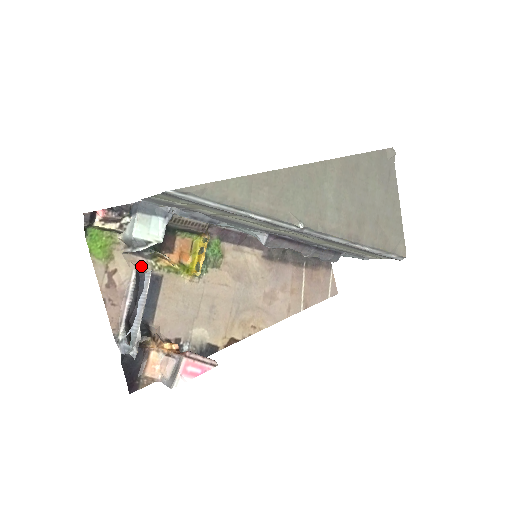
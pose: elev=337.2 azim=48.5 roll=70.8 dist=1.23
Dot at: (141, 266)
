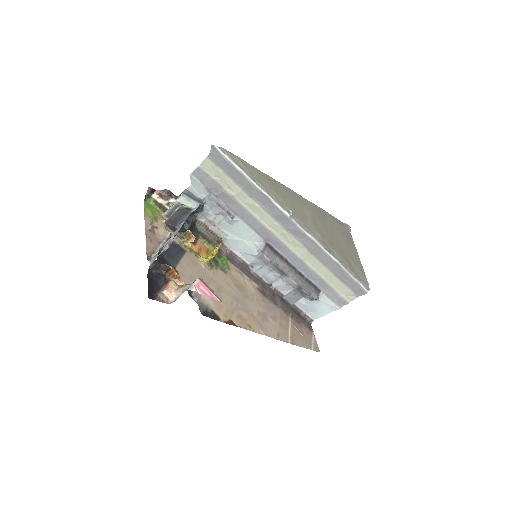
Dot at: occluded
